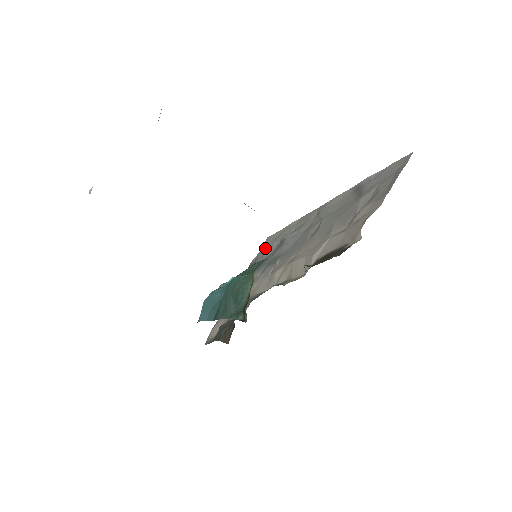
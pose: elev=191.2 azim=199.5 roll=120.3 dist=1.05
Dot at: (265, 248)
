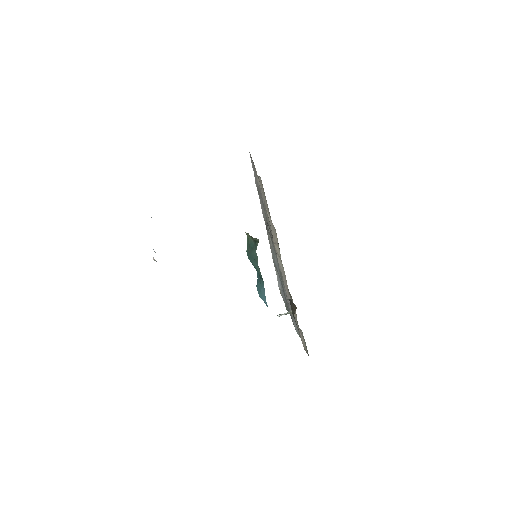
Dot at: occluded
